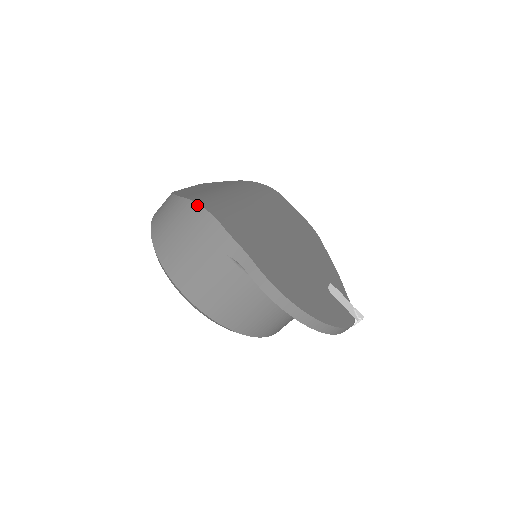
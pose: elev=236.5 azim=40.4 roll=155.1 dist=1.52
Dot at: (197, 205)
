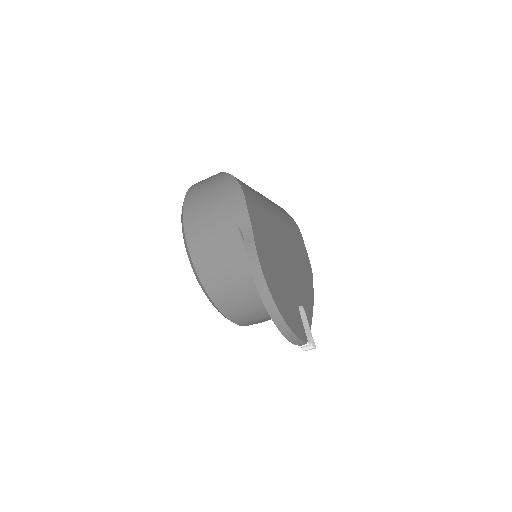
Dot at: (235, 180)
